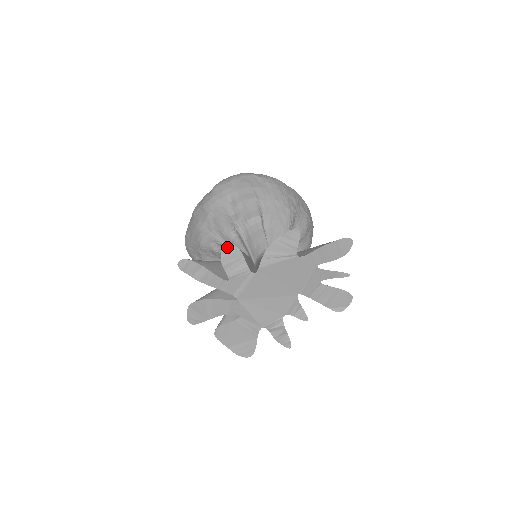
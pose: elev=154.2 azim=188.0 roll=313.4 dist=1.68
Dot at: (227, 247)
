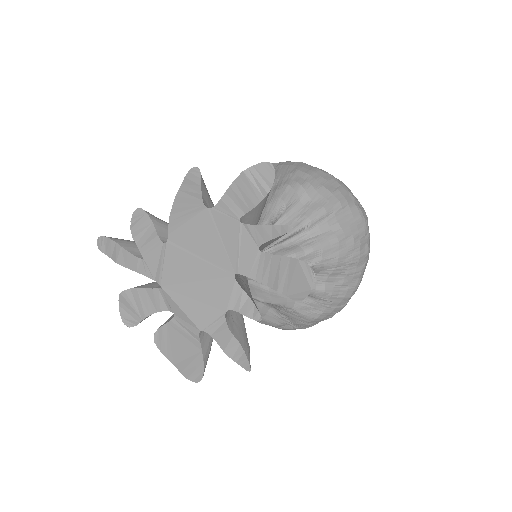
Dot at: (136, 214)
